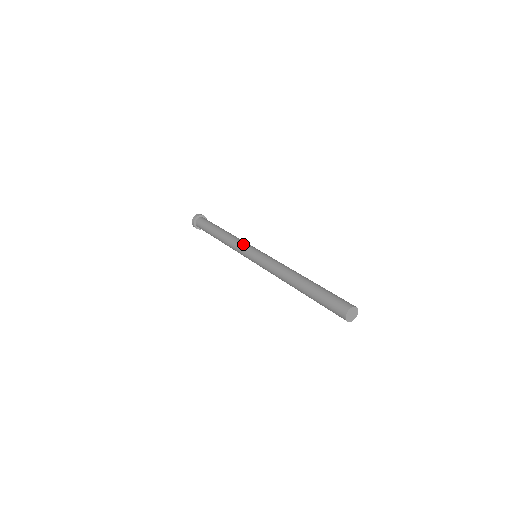
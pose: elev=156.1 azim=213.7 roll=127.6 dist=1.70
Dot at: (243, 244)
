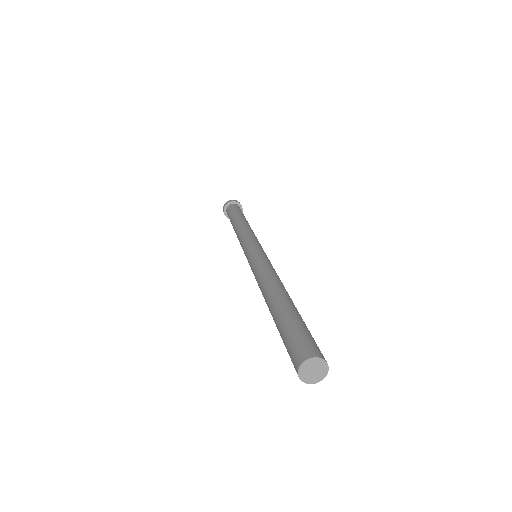
Dot at: (244, 241)
